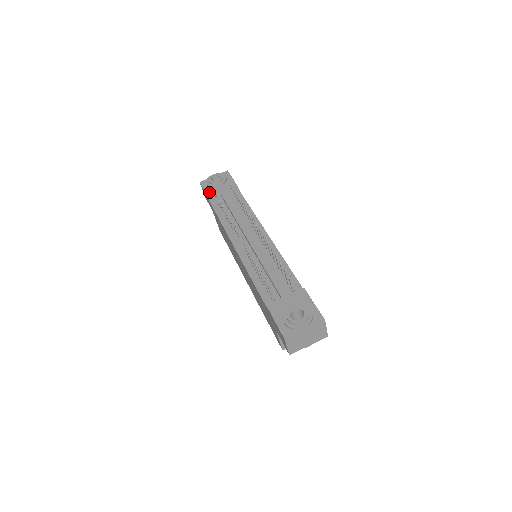
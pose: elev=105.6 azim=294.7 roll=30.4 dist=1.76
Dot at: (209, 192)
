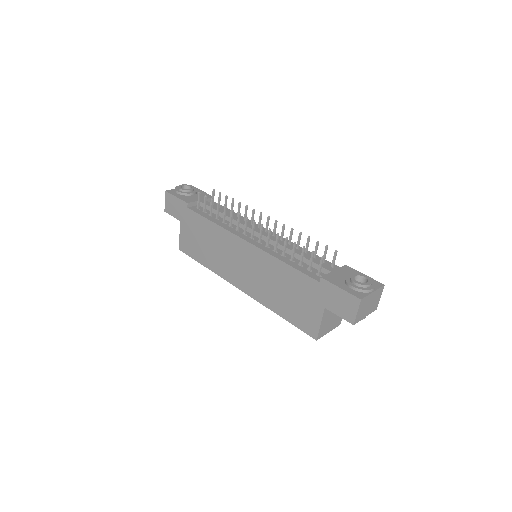
Dot at: (184, 198)
